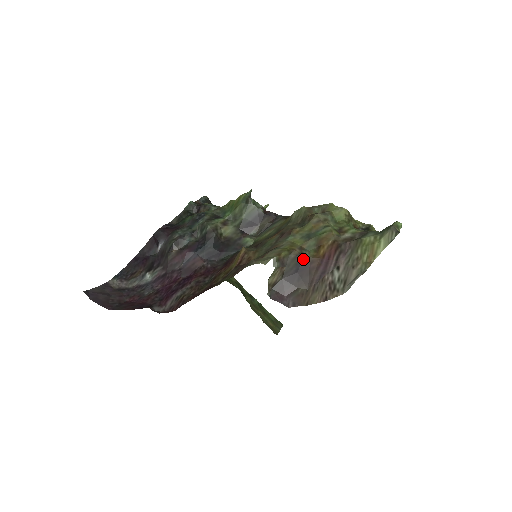
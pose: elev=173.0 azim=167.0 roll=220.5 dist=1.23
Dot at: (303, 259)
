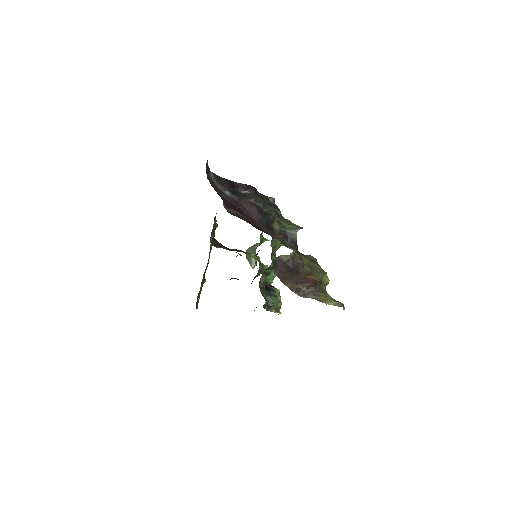
Dot at: (300, 268)
